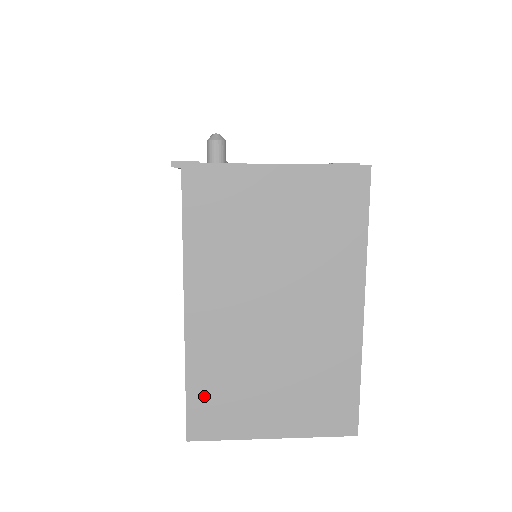
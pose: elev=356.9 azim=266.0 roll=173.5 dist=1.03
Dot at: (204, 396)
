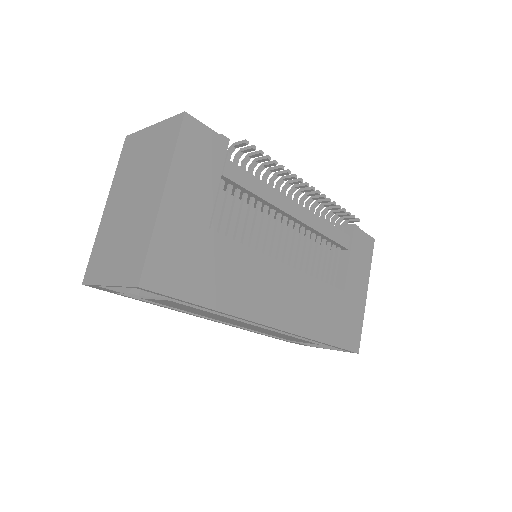
Dot at: (95, 256)
